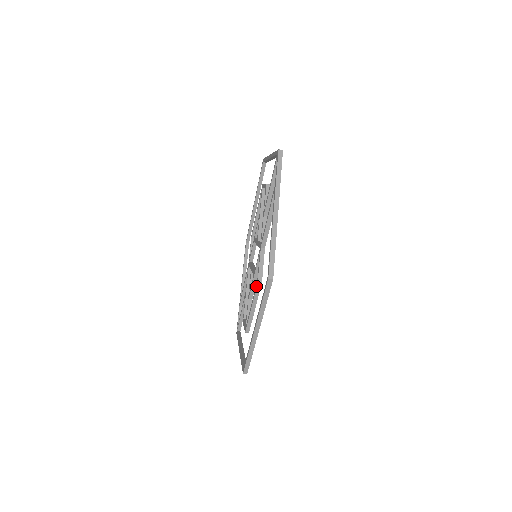
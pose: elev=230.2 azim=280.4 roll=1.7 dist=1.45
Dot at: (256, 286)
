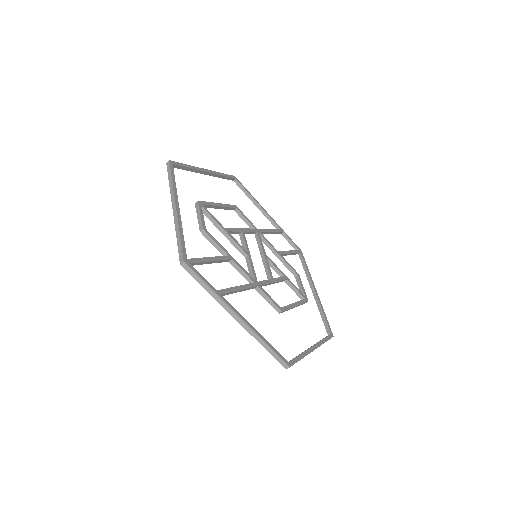
Dot at: occluded
